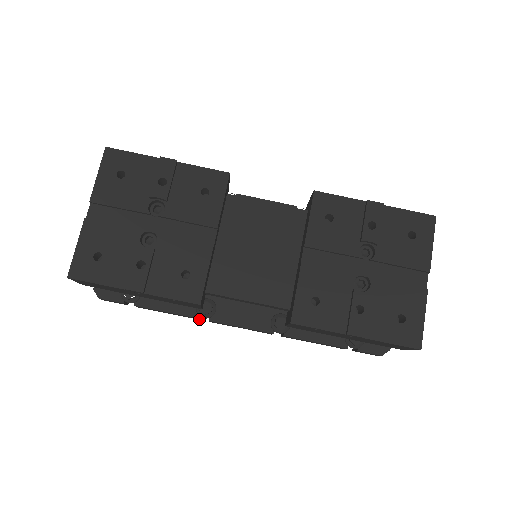
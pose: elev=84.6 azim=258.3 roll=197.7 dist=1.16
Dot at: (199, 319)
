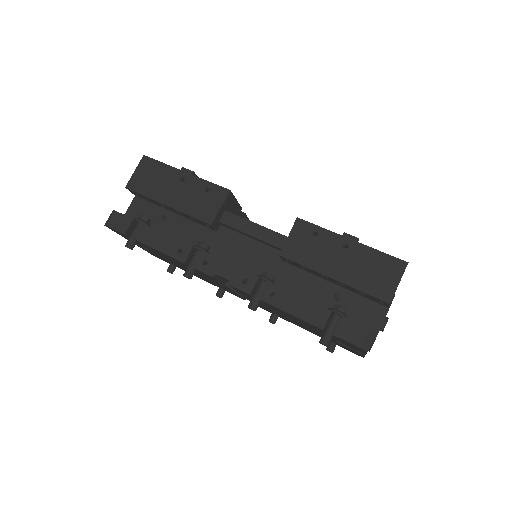
Dot at: (187, 256)
